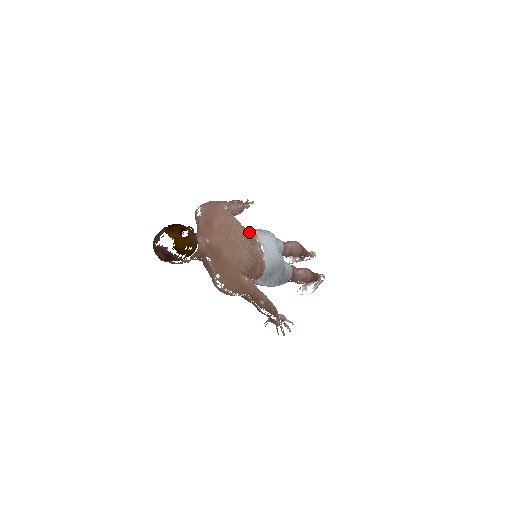
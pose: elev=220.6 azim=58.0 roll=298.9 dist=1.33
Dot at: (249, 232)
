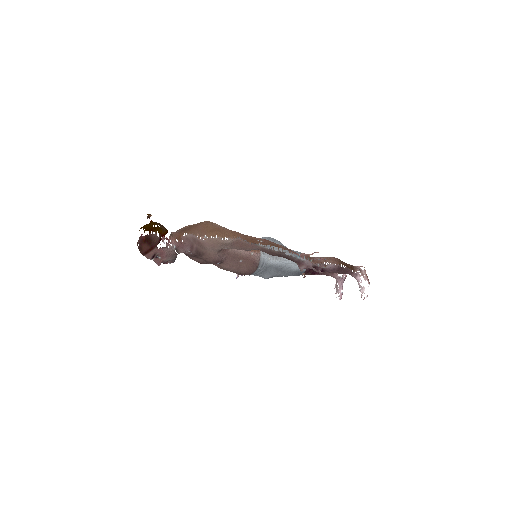
Dot at: occluded
